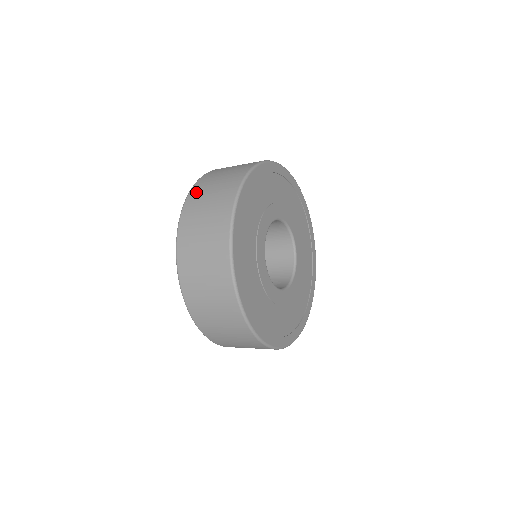
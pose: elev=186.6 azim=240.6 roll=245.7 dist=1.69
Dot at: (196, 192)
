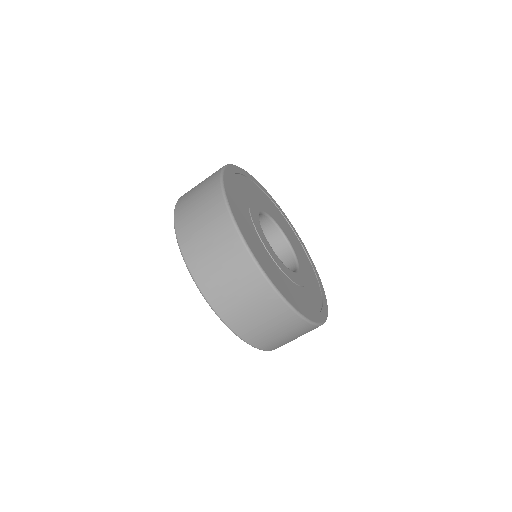
Dot at: (182, 202)
